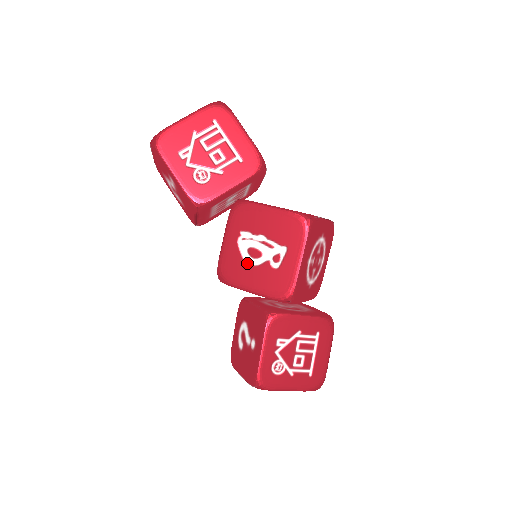
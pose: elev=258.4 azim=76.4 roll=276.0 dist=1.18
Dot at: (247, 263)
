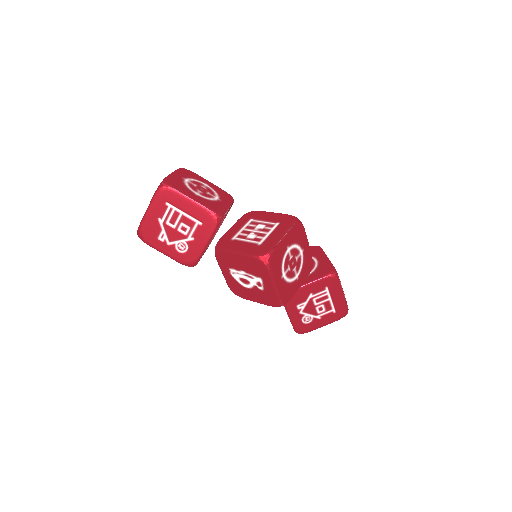
Dot at: (244, 287)
